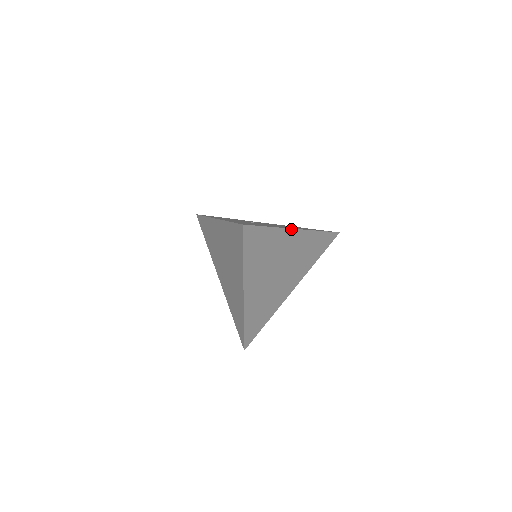
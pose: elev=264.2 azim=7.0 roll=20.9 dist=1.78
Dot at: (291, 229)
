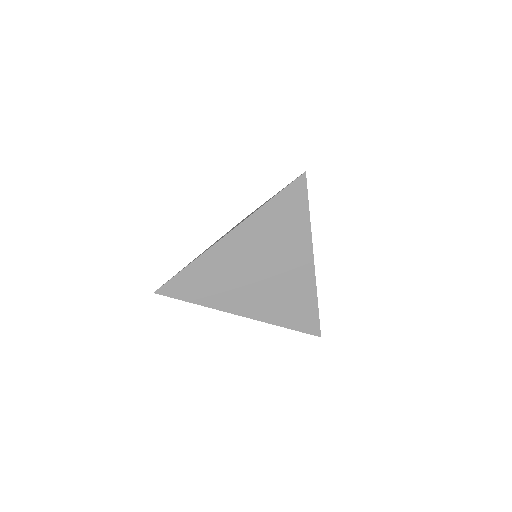
Dot at: (217, 243)
